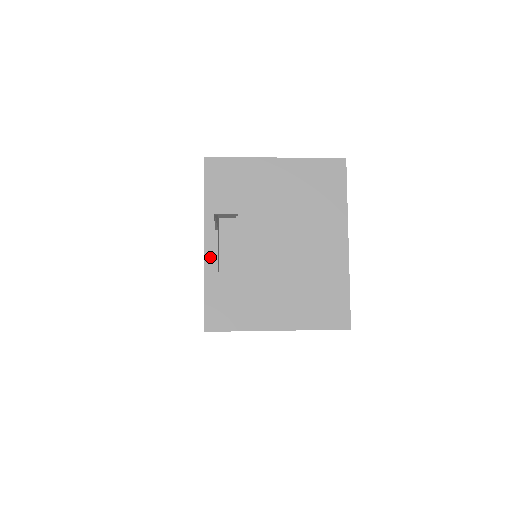
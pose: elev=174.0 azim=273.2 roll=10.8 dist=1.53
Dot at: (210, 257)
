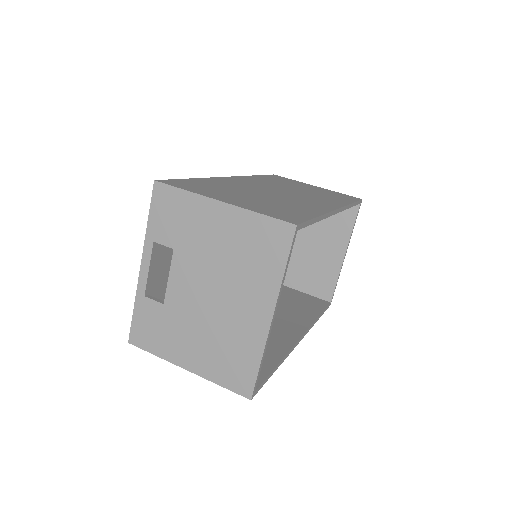
Dot at: (143, 281)
